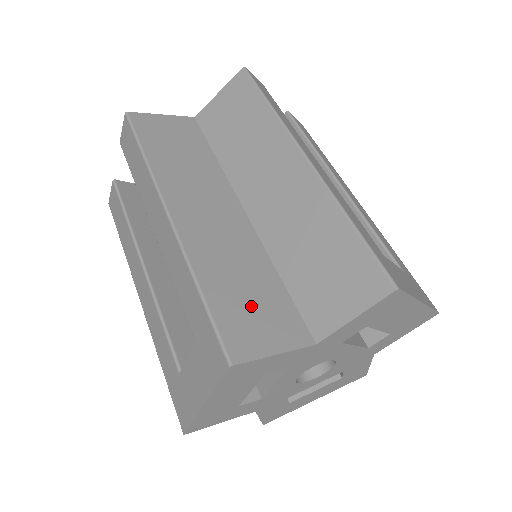
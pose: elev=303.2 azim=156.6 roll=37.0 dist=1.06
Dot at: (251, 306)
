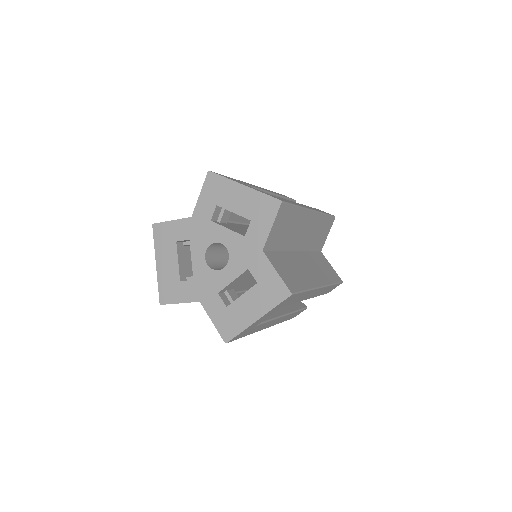
Dot at: occluded
